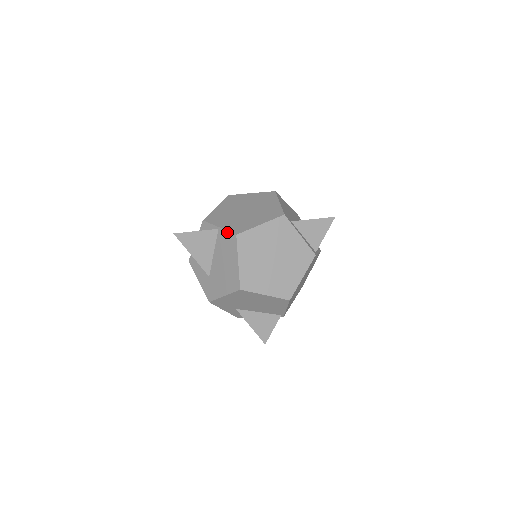
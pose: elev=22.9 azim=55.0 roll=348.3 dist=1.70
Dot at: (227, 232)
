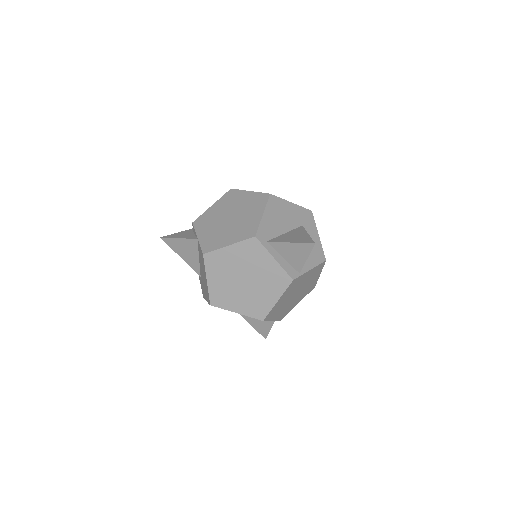
Dot at: (200, 247)
